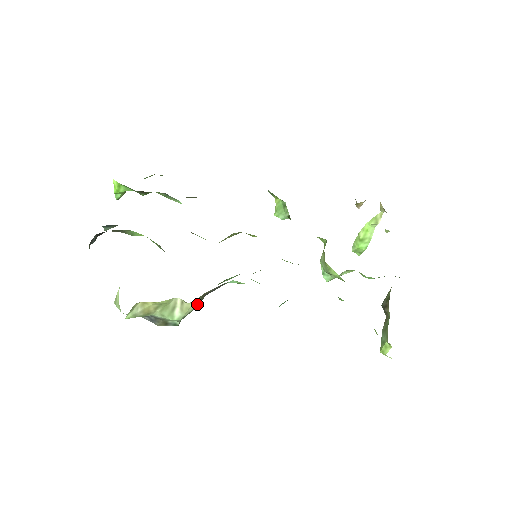
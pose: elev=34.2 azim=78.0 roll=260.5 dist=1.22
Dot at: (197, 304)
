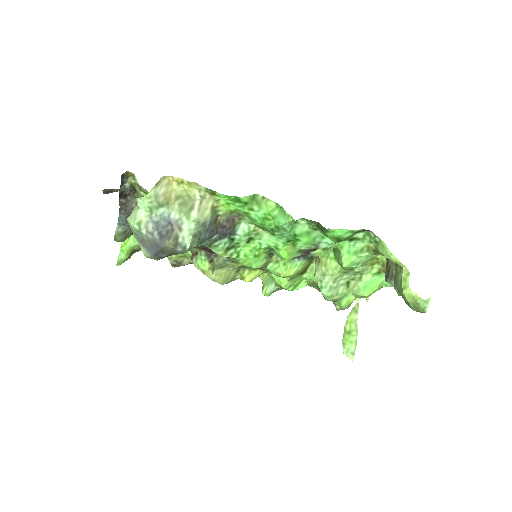
Dot at: (212, 219)
